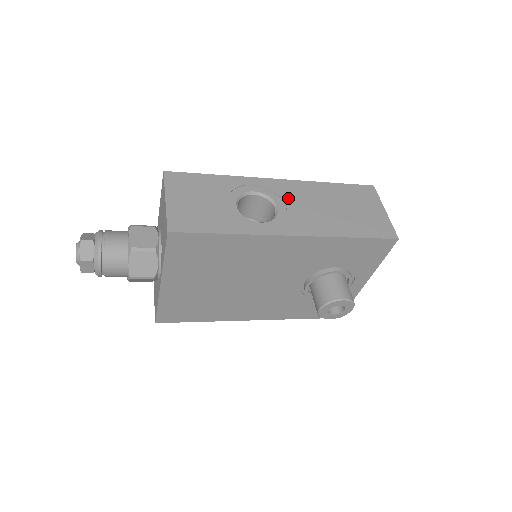
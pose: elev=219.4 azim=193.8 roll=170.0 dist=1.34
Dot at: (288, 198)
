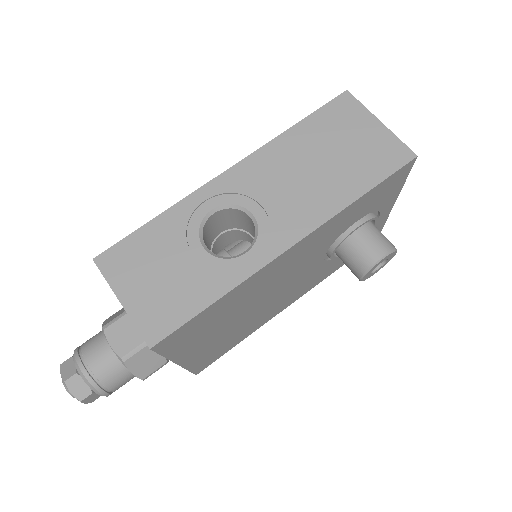
Dot at: (256, 191)
